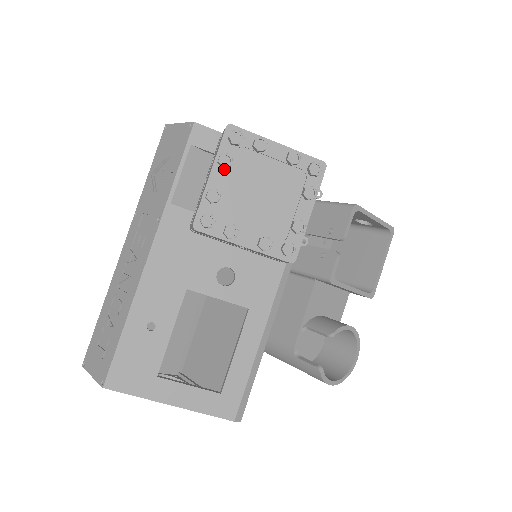
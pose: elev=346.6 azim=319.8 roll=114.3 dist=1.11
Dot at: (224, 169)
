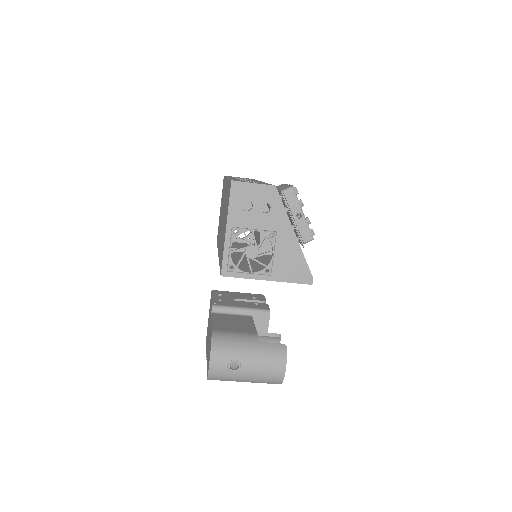
Dot at: occluded
